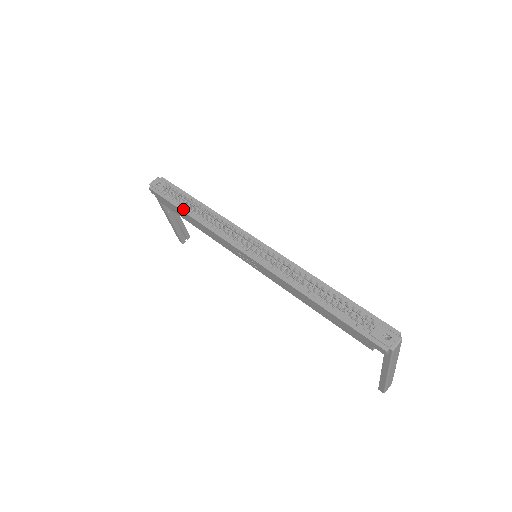
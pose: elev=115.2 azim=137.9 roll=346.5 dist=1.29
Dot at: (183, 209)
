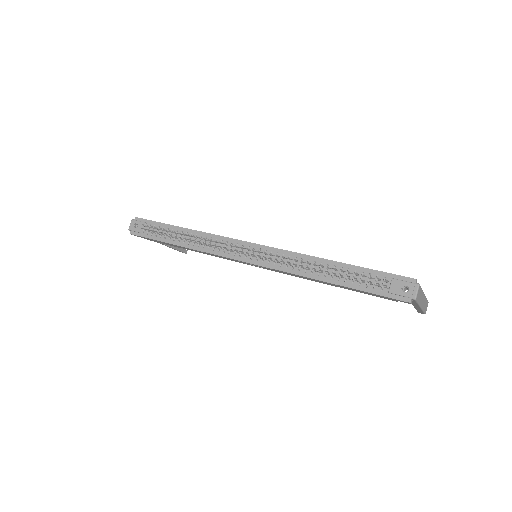
Dot at: (170, 242)
